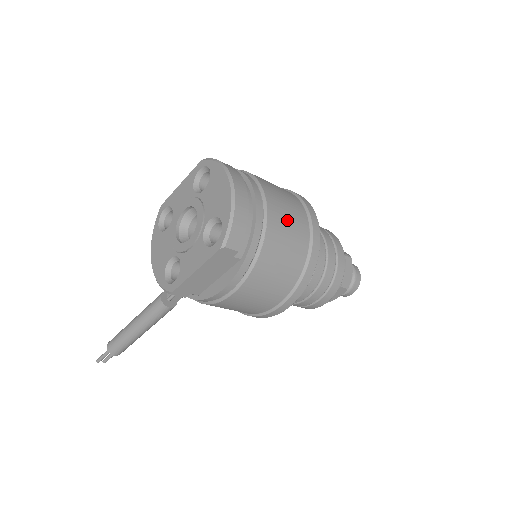
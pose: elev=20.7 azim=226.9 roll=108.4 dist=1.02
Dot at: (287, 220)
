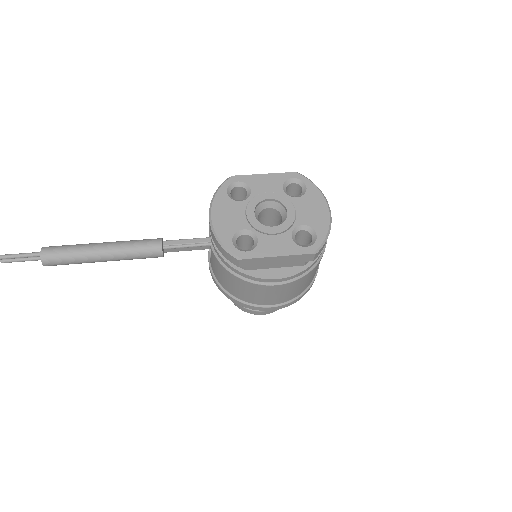
Dot at: occluded
